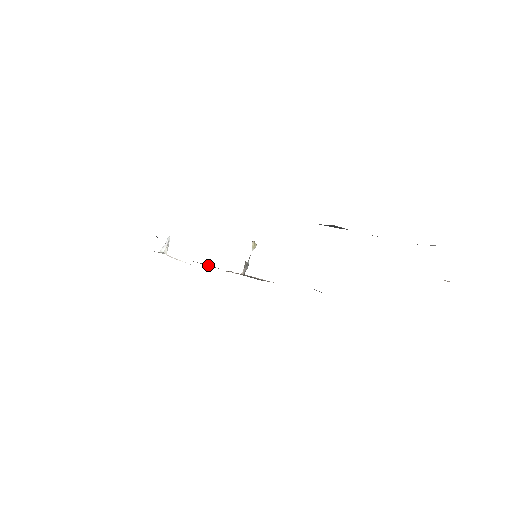
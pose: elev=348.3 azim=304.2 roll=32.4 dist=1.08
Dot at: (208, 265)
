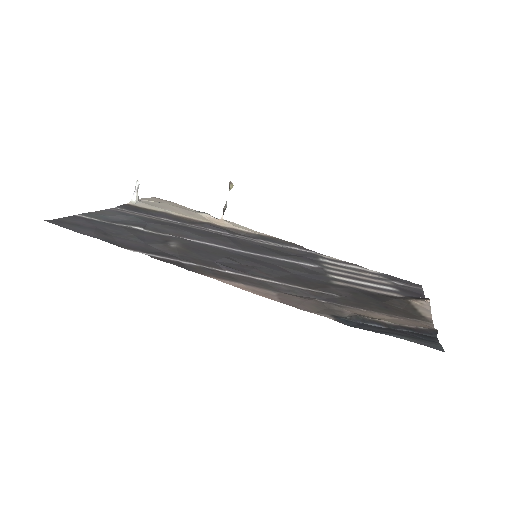
Dot at: (189, 218)
